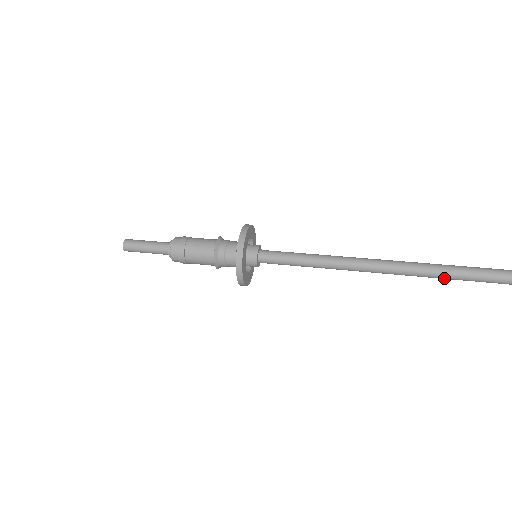
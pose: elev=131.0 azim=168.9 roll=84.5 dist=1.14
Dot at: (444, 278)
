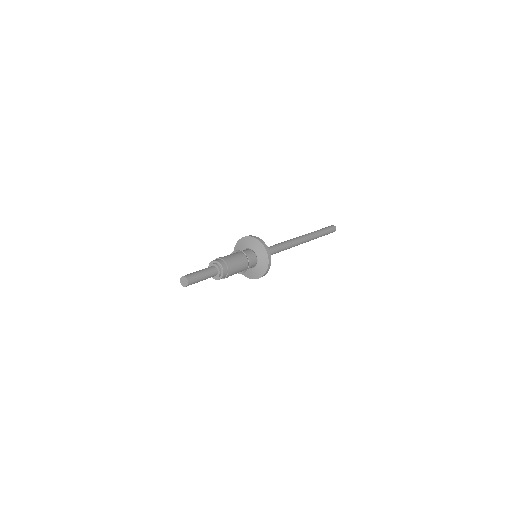
Dot at: occluded
